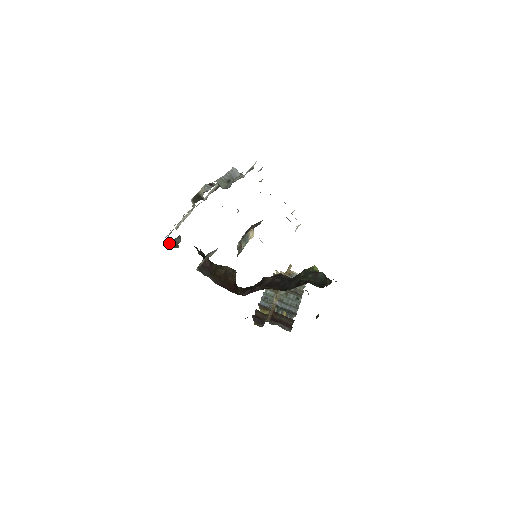
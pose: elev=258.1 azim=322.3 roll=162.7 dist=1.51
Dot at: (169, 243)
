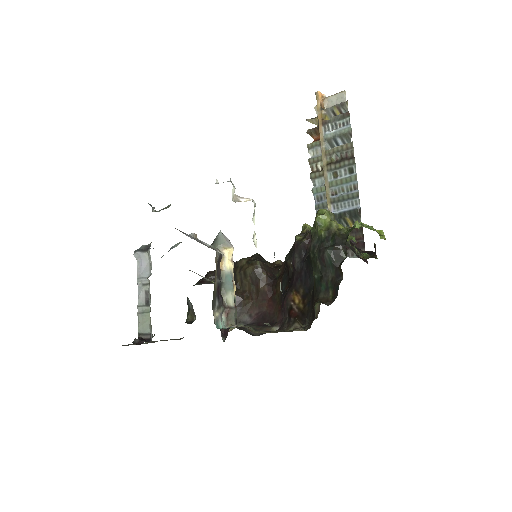
Dot at: (188, 308)
